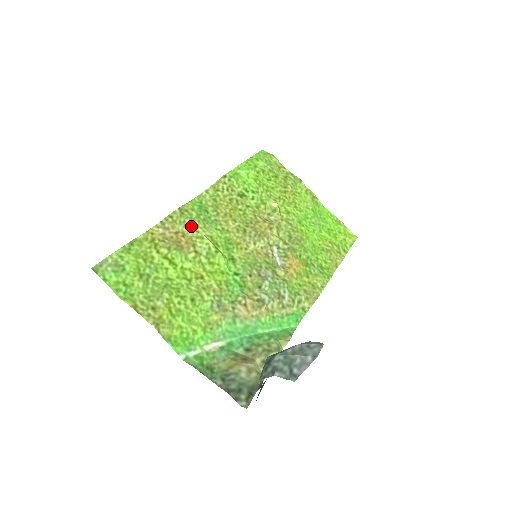
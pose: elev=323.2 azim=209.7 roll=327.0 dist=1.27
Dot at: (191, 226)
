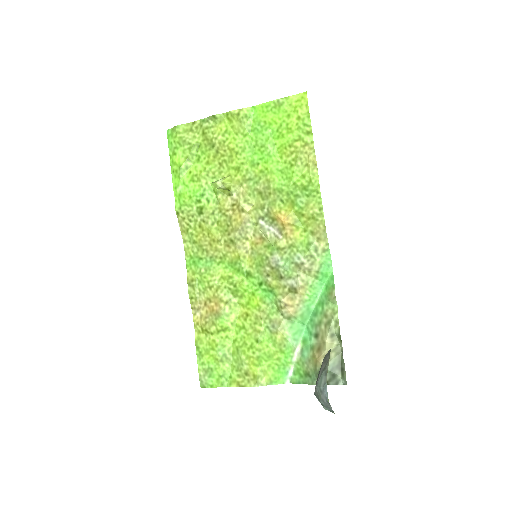
Dot at: (206, 288)
